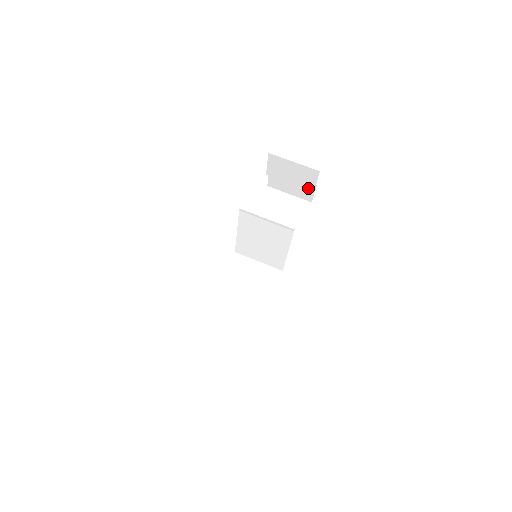
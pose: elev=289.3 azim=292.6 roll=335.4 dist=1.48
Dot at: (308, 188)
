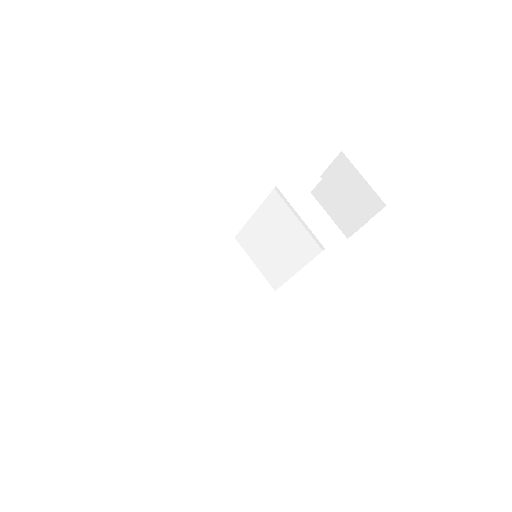
Dot at: (358, 218)
